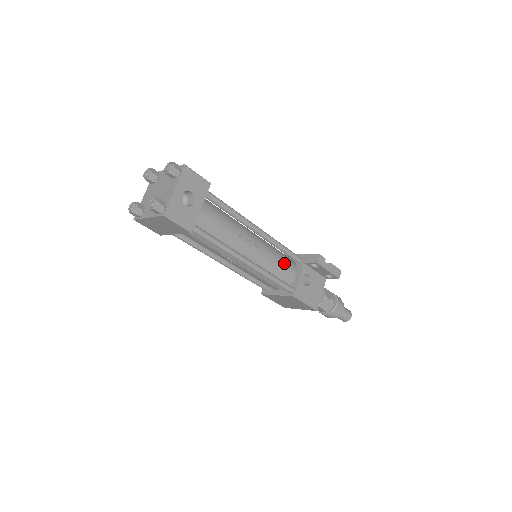
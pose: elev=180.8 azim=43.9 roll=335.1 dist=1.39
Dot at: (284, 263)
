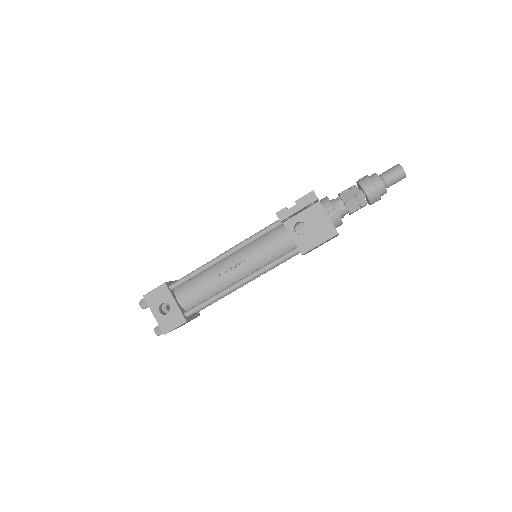
Dot at: (271, 242)
